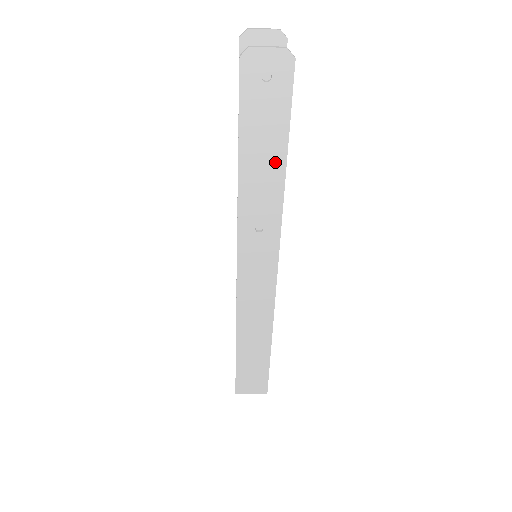
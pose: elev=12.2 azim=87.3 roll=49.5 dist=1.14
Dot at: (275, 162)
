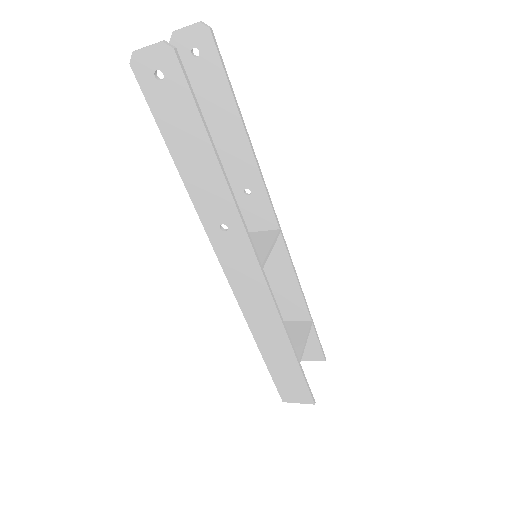
Dot at: (206, 157)
